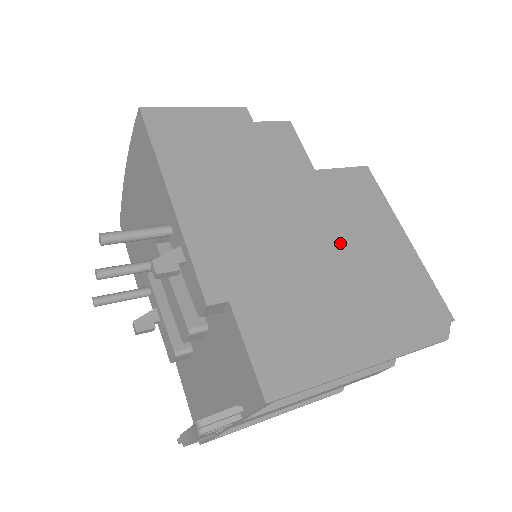
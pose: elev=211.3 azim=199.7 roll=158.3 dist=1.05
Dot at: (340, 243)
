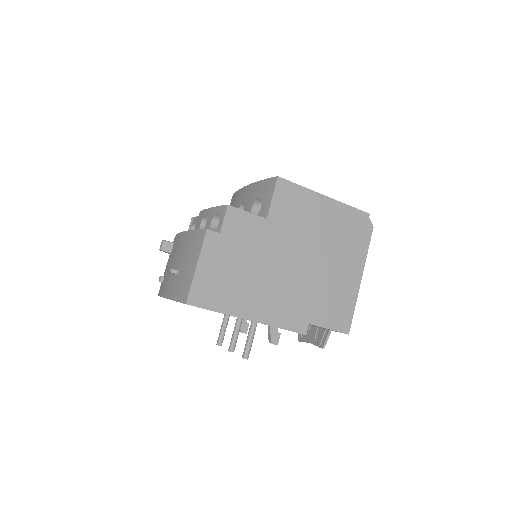
Dot at: (311, 243)
